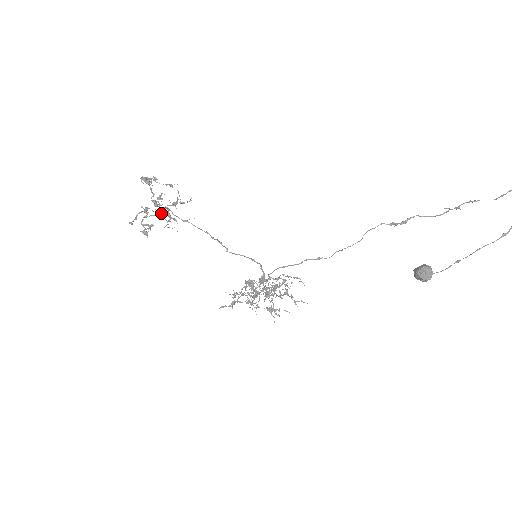
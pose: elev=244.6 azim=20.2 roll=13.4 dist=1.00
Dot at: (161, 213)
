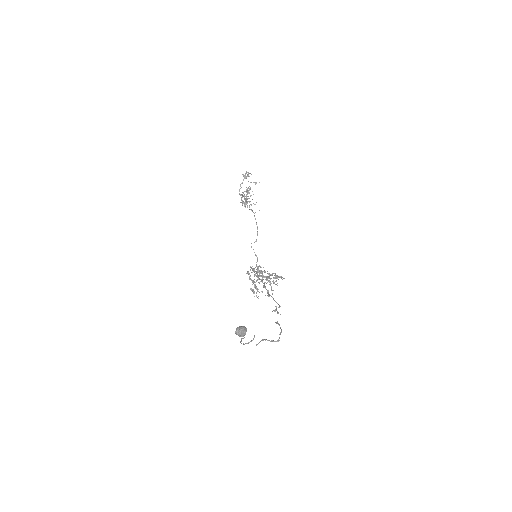
Dot at: occluded
